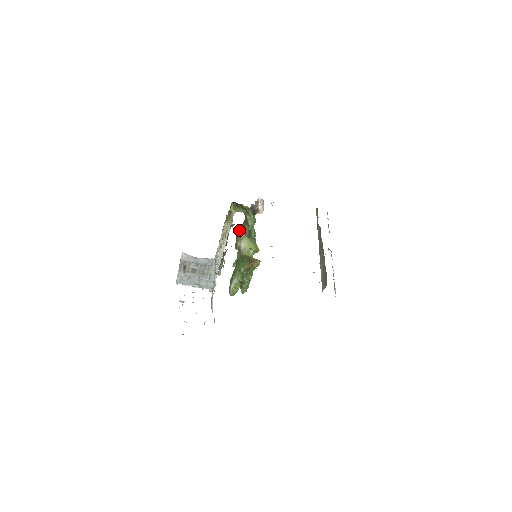
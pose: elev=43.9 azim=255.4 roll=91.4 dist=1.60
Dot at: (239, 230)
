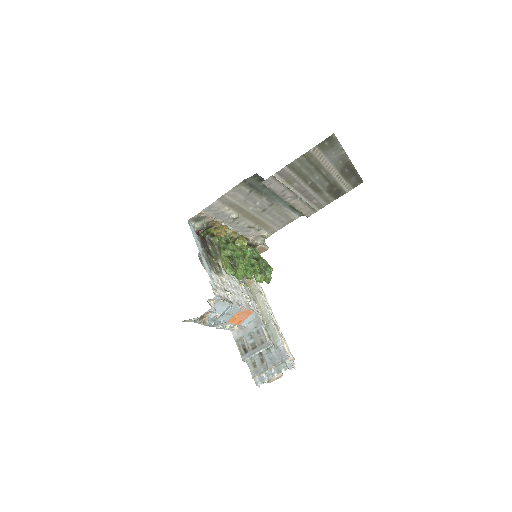
Dot at: occluded
